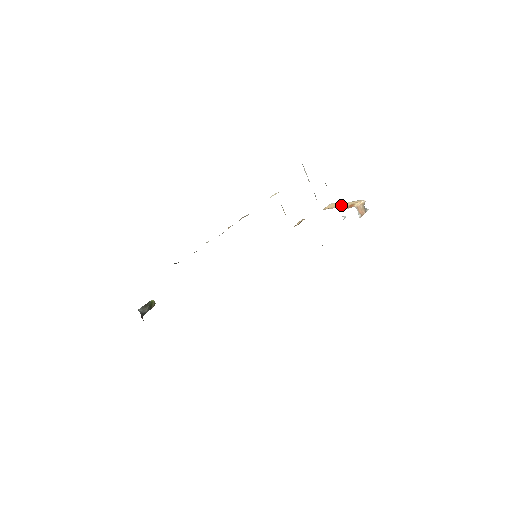
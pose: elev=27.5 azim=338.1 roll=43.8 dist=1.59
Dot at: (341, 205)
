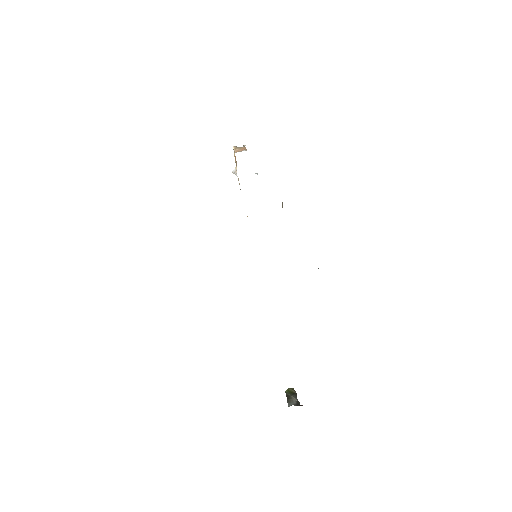
Dot at: (236, 171)
